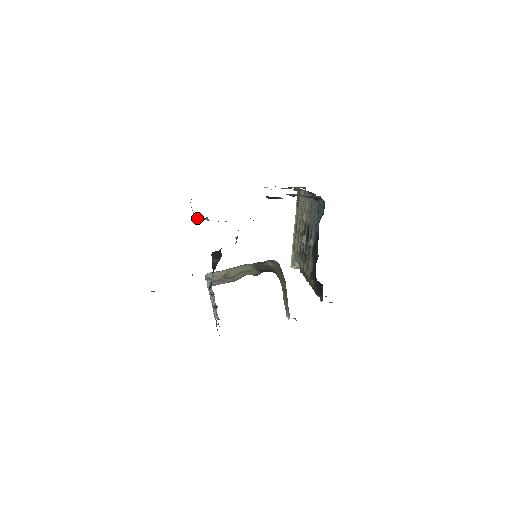
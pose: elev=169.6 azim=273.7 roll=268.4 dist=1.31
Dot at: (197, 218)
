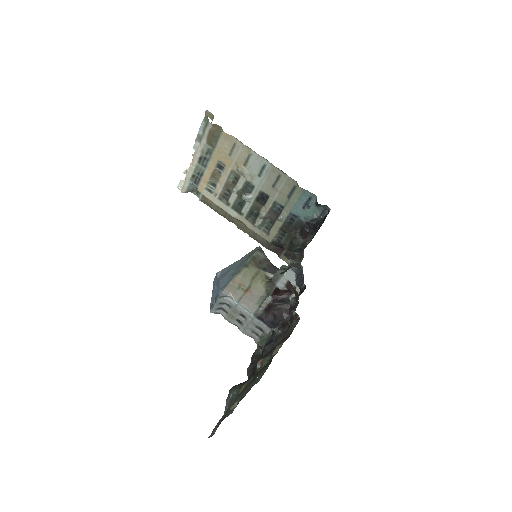
Dot at: (286, 289)
